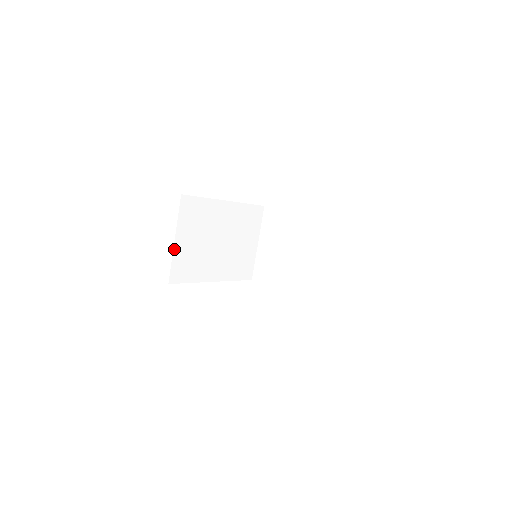
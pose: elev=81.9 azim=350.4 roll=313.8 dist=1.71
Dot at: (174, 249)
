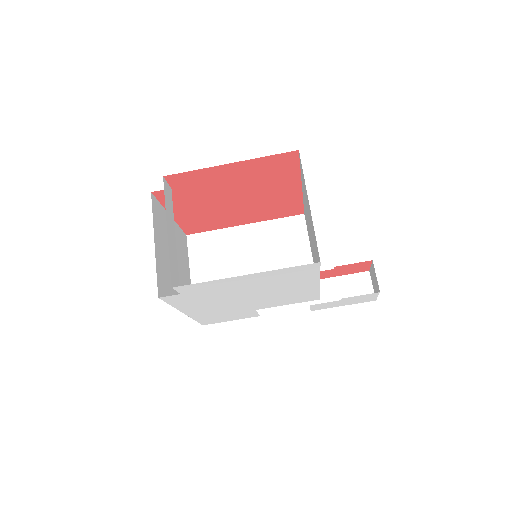
Dot at: occluded
